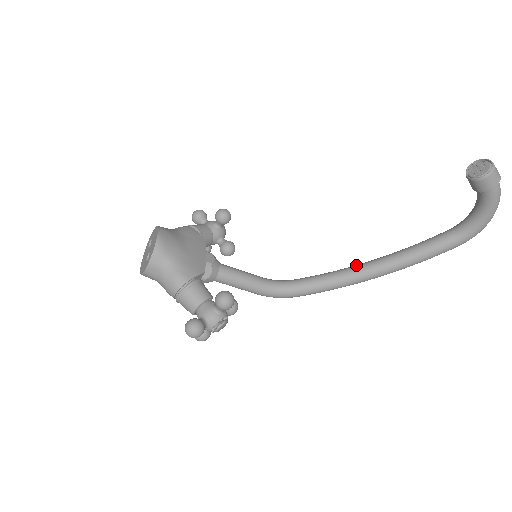
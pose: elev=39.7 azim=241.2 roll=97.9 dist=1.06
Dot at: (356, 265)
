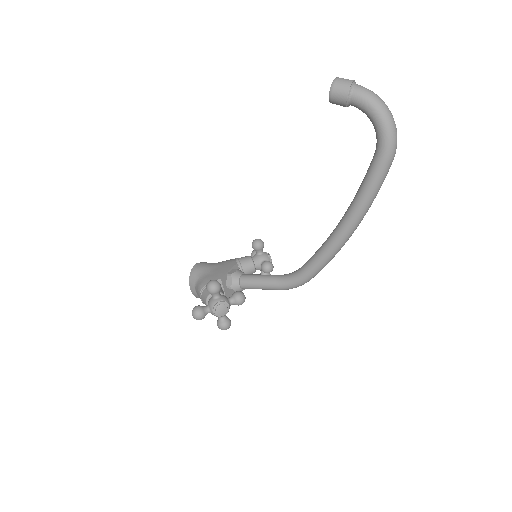
Dot at: occluded
